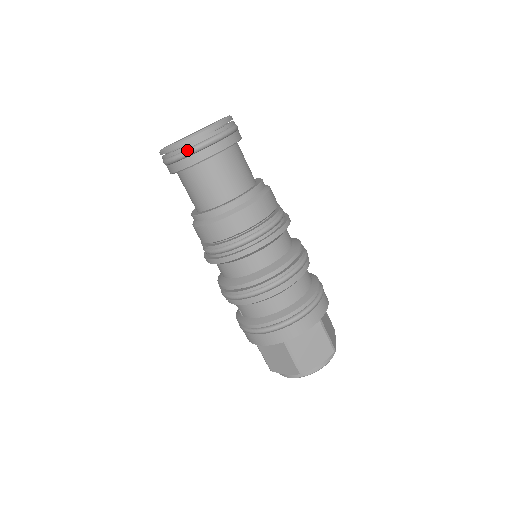
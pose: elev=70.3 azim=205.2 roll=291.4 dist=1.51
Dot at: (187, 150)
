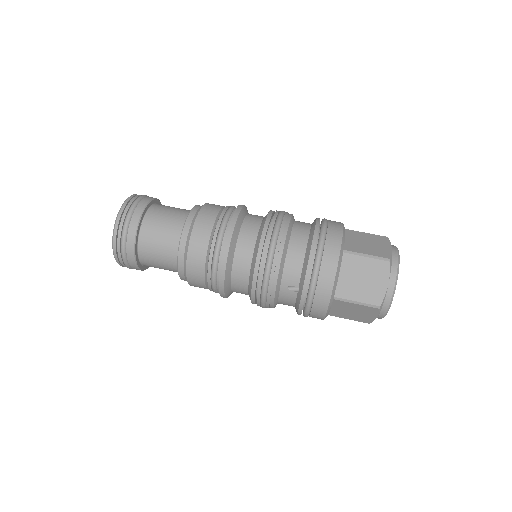
Dot at: (127, 213)
